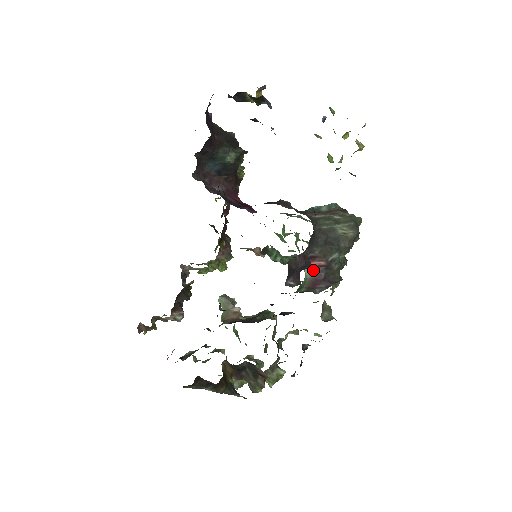
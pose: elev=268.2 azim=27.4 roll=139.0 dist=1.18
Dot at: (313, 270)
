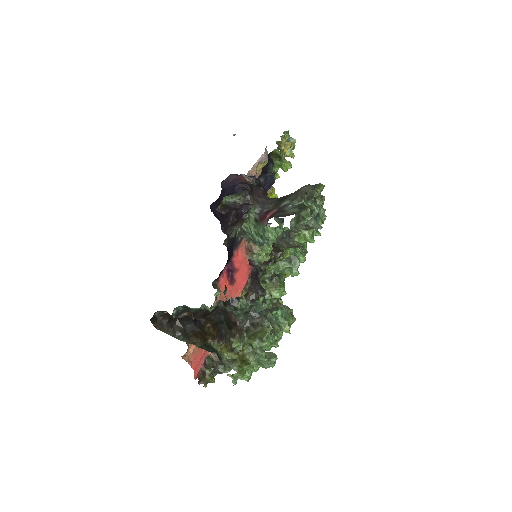
Dot at: occluded
